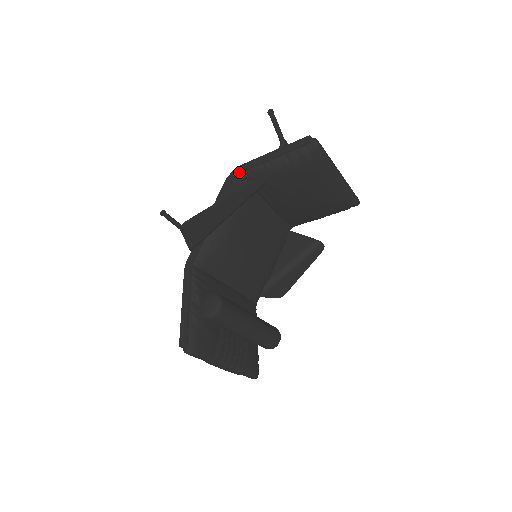
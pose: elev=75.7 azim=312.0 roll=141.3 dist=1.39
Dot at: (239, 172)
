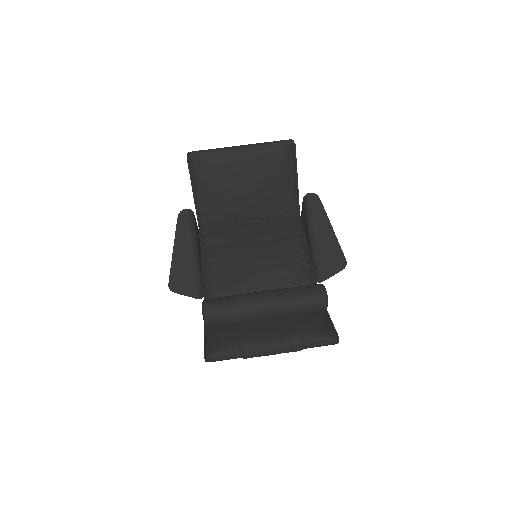
Dot at: (198, 226)
